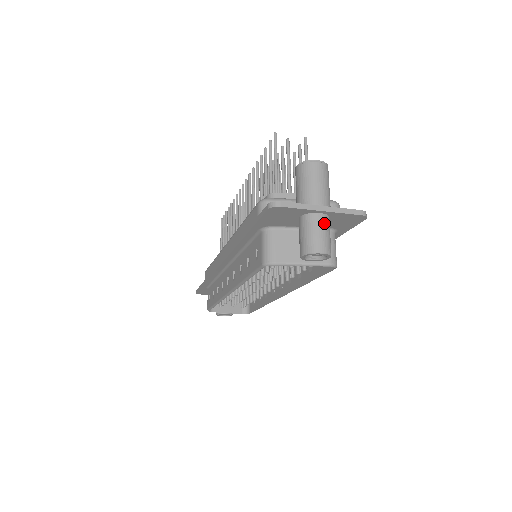
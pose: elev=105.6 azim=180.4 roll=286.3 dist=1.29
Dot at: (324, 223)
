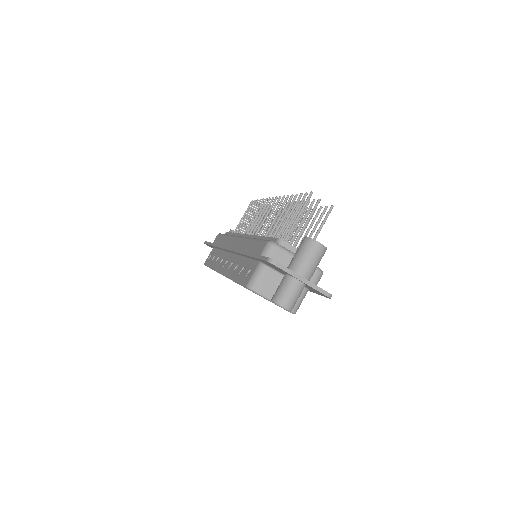
Dot at: (299, 289)
